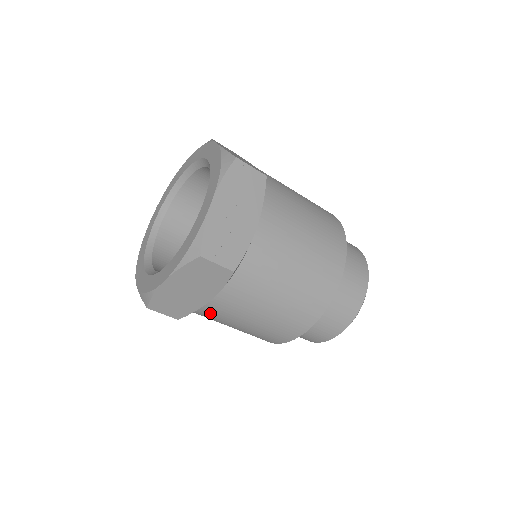
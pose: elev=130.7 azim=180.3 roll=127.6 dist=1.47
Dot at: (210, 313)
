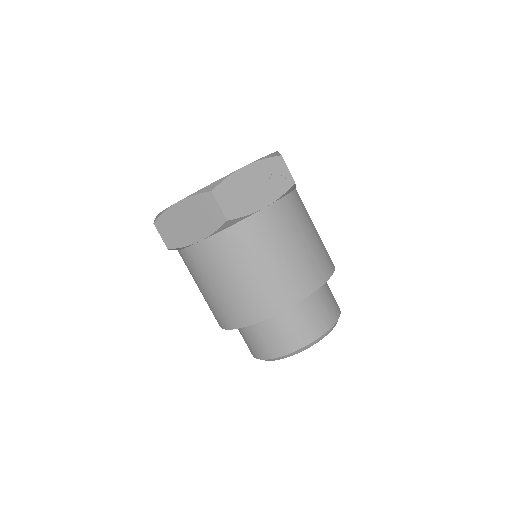
Dot at: (193, 258)
